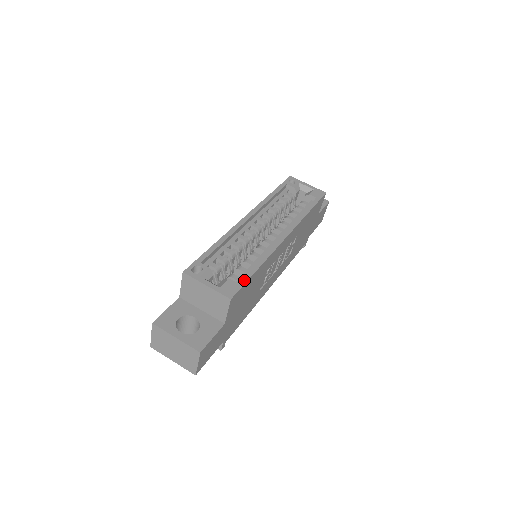
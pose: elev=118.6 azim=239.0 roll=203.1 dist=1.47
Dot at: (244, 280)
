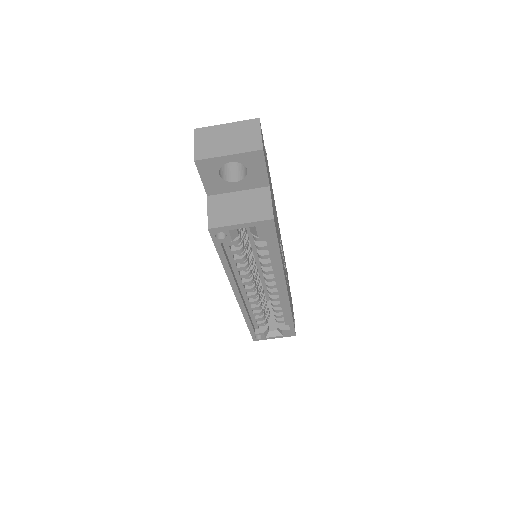
Dot at: (292, 327)
